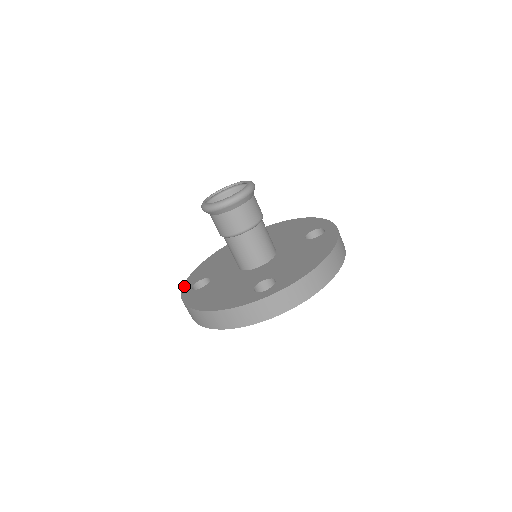
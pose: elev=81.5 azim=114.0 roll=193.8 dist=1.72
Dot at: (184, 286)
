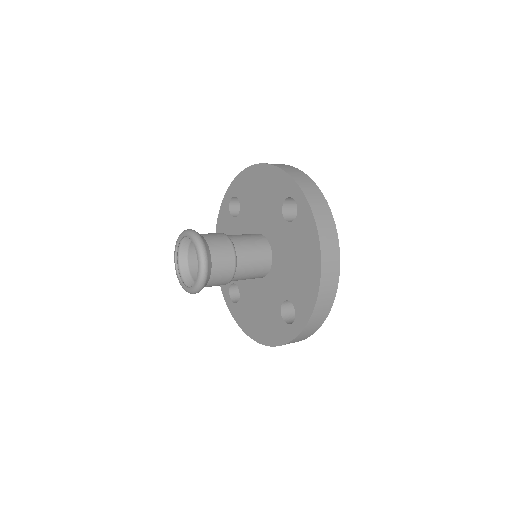
Dot at: (223, 294)
